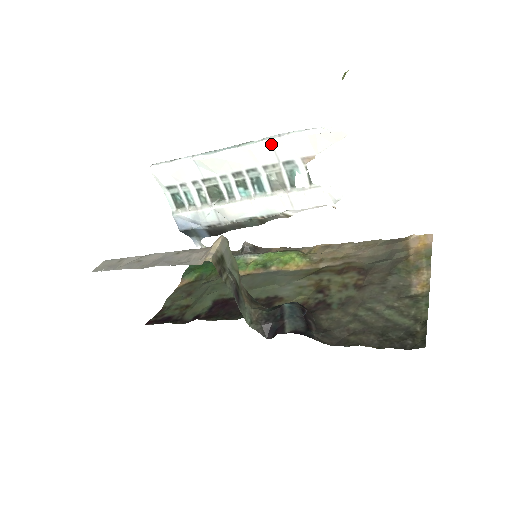
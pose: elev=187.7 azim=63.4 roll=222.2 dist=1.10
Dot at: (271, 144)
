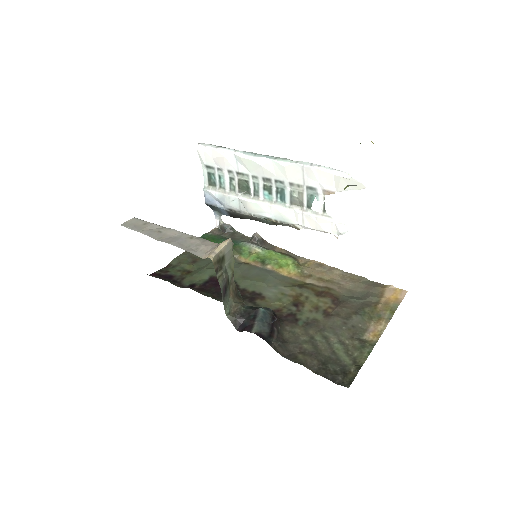
Dot at: (302, 169)
